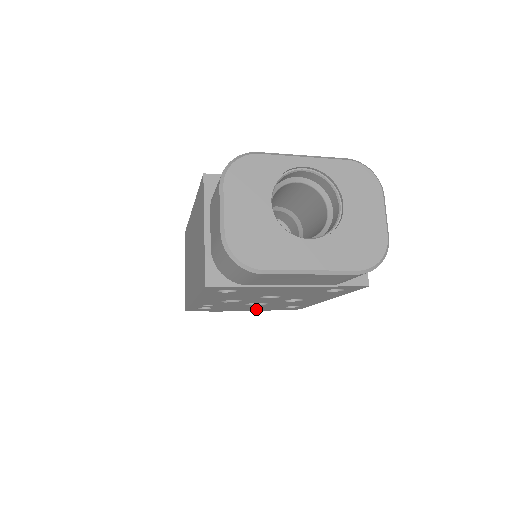
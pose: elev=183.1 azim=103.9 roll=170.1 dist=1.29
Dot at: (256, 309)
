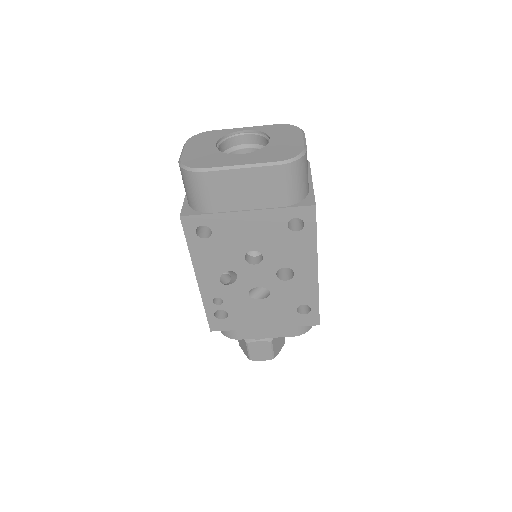
Dot at: (274, 323)
